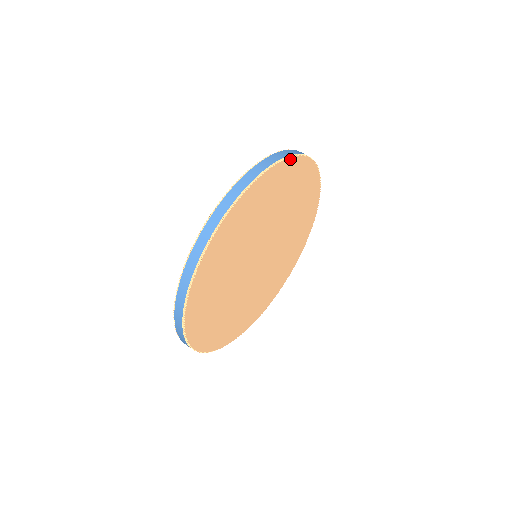
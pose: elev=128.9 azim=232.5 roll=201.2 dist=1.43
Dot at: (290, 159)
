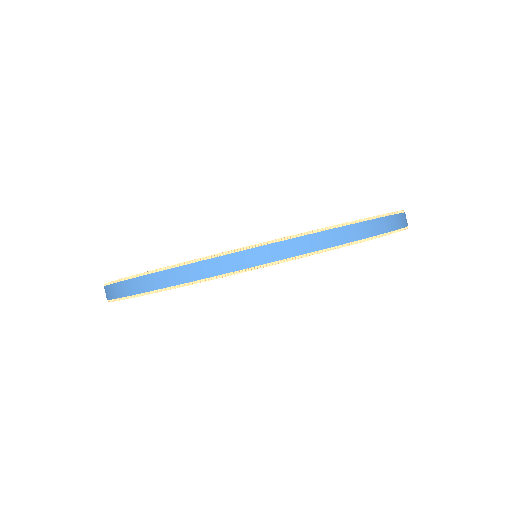
Dot at: occluded
